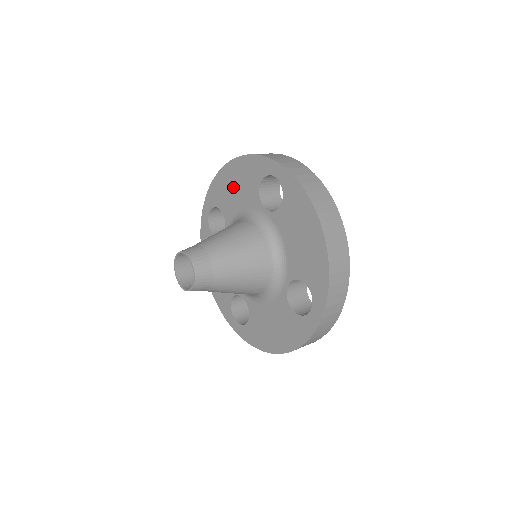
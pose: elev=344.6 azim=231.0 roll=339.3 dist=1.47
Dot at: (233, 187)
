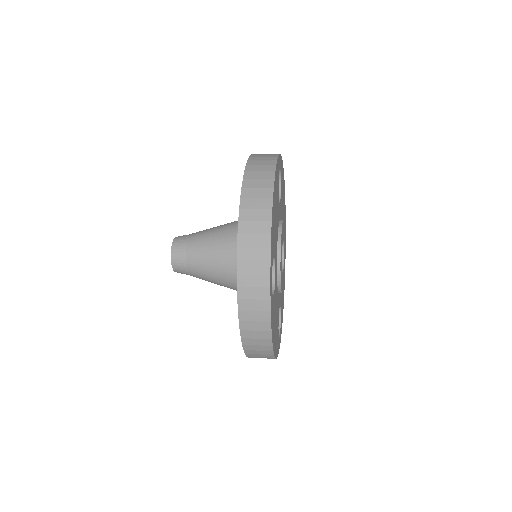
Dot at: occluded
